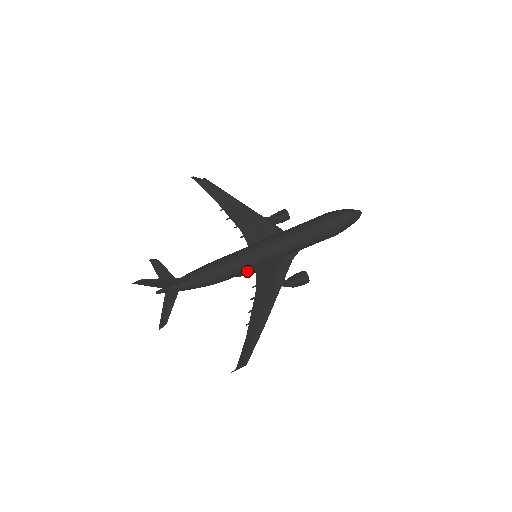
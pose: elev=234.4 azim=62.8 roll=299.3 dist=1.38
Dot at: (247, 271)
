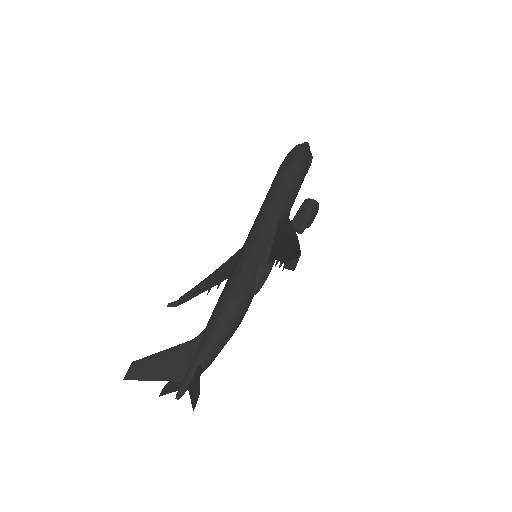
Dot at: (257, 270)
